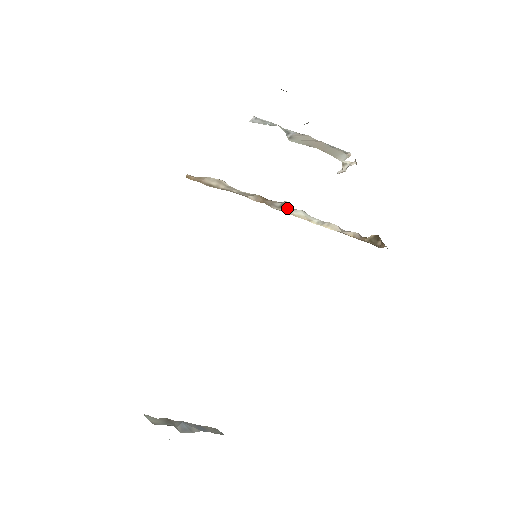
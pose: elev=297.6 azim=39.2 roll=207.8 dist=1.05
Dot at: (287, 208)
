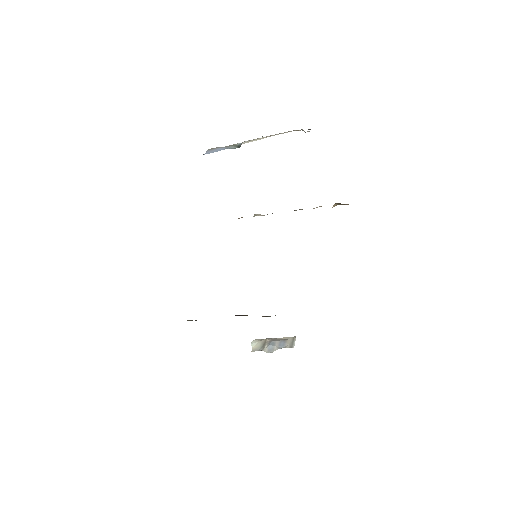
Dot at: (261, 215)
